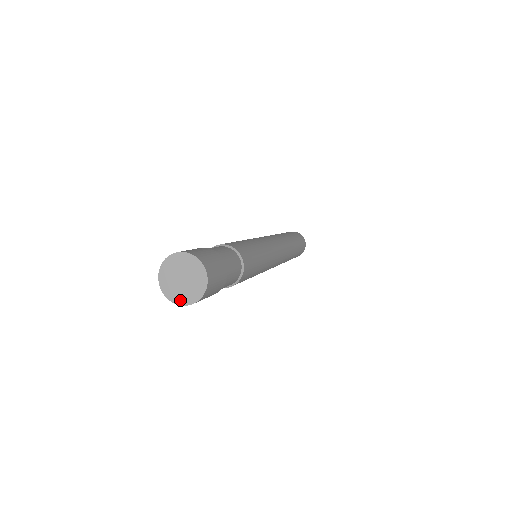
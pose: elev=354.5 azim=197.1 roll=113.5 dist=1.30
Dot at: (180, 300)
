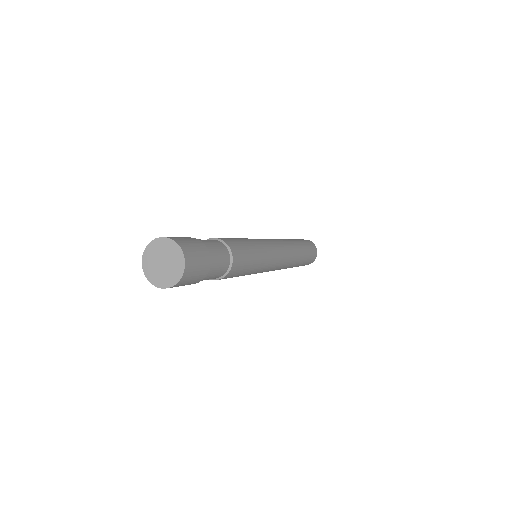
Dot at: (149, 274)
